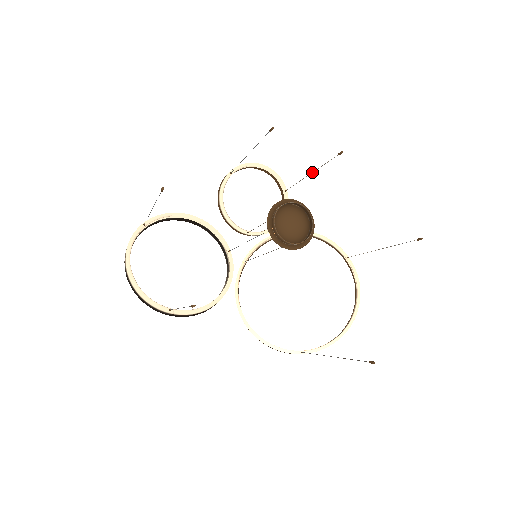
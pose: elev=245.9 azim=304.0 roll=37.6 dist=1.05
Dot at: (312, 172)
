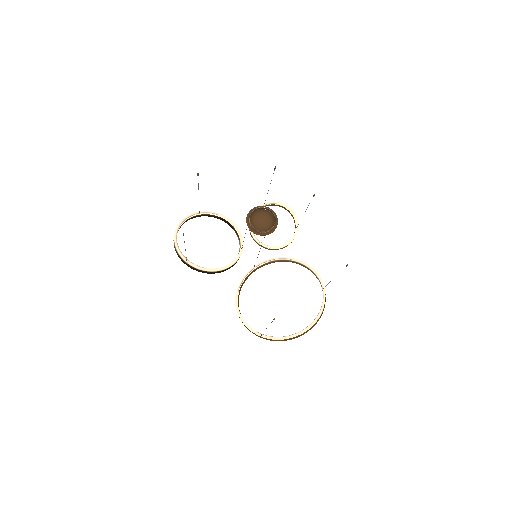
Dot at: (305, 211)
